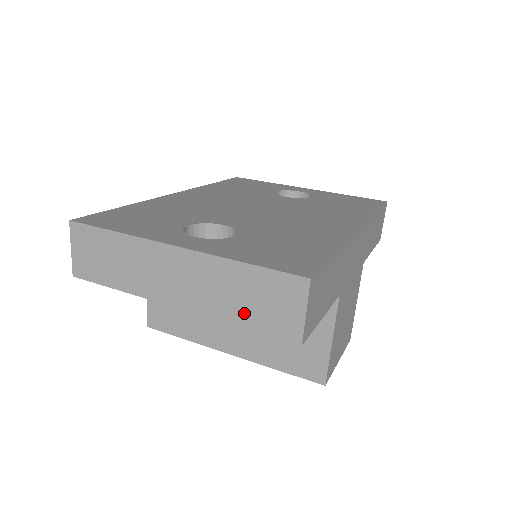
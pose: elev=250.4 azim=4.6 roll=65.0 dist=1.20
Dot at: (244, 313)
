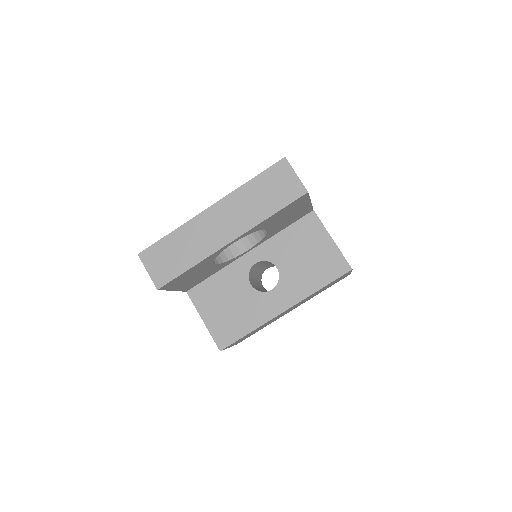
Dot at: (269, 205)
